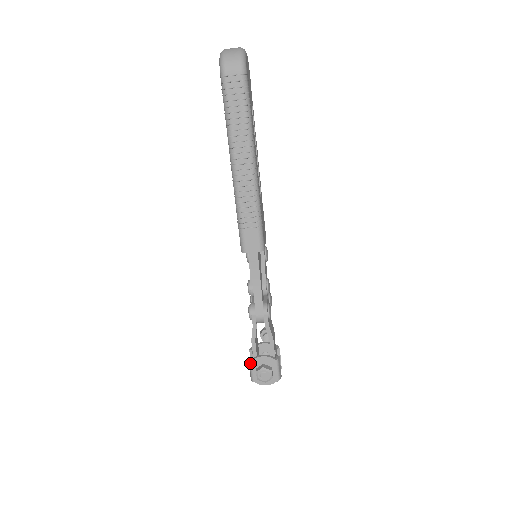
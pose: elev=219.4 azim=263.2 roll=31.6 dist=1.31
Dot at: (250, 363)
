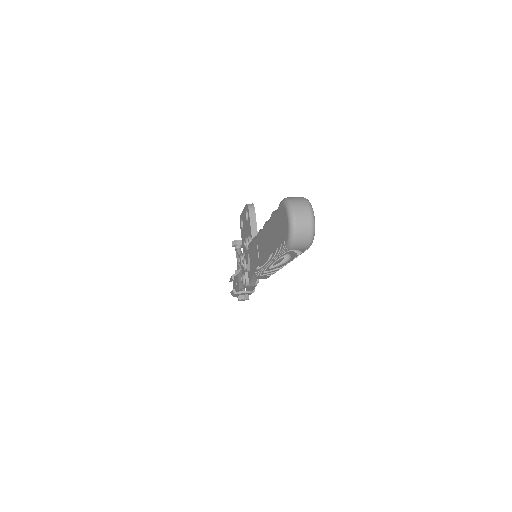
Dot at: (234, 294)
